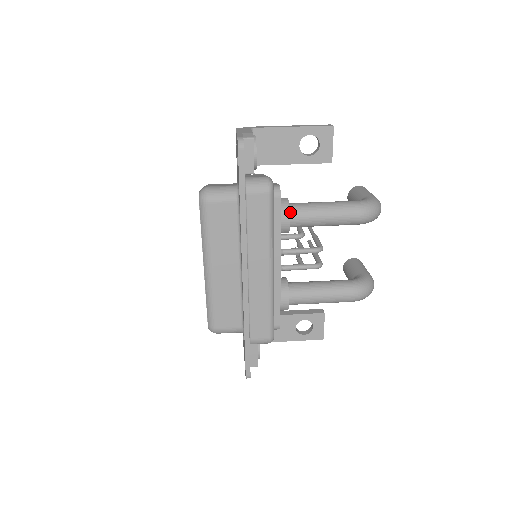
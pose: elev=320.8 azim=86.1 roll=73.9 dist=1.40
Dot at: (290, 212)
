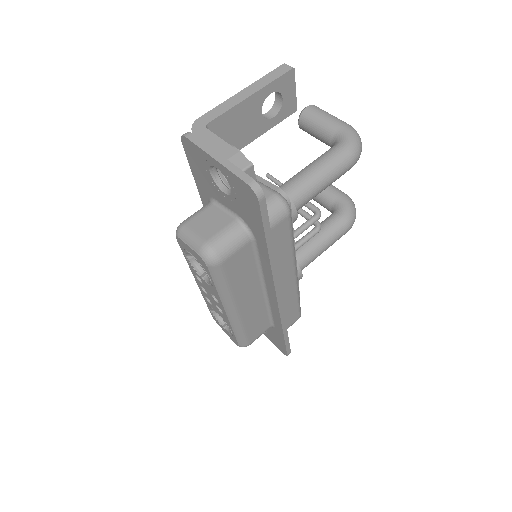
Dot at: (291, 204)
